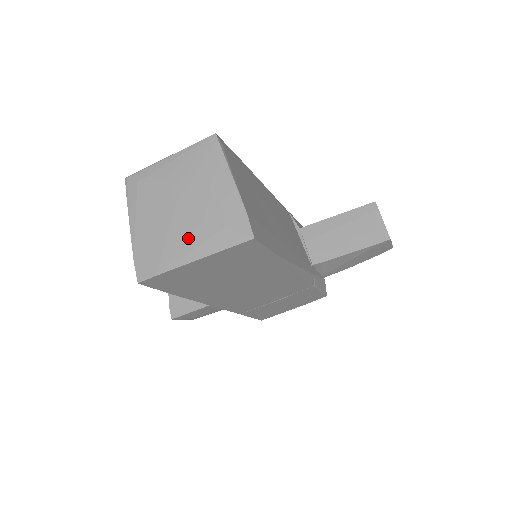
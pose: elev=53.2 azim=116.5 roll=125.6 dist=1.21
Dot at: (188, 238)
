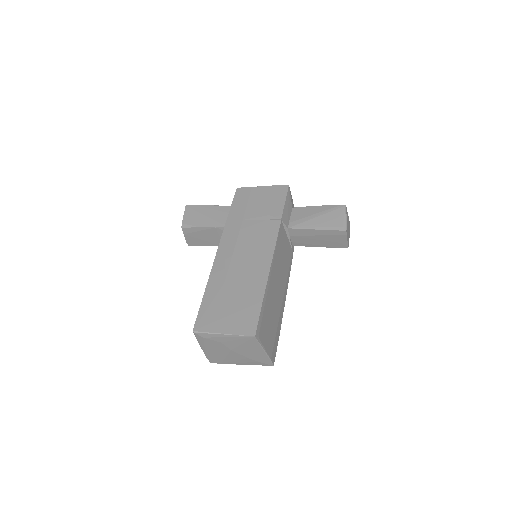
Dot at: (238, 360)
